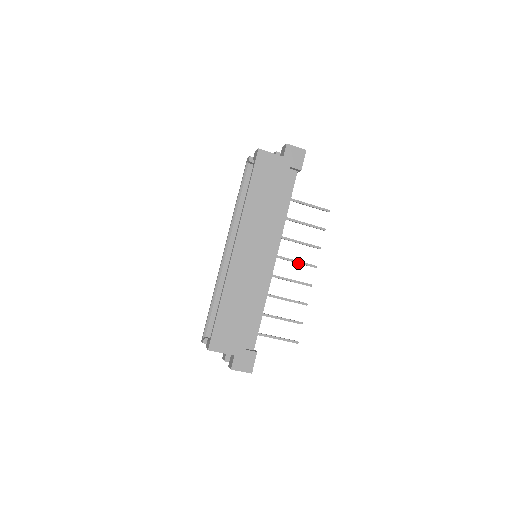
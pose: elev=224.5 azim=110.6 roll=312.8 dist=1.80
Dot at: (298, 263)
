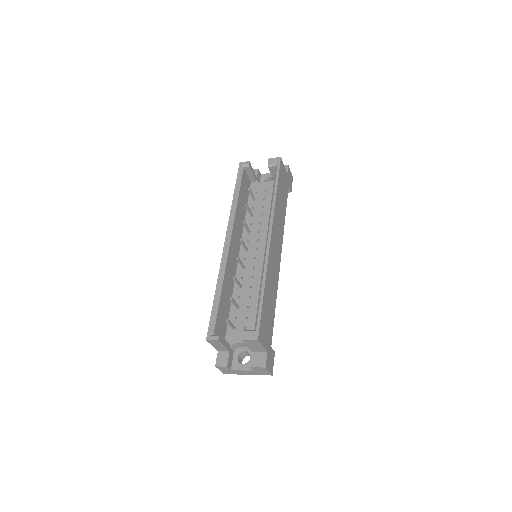
Dot at: occluded
